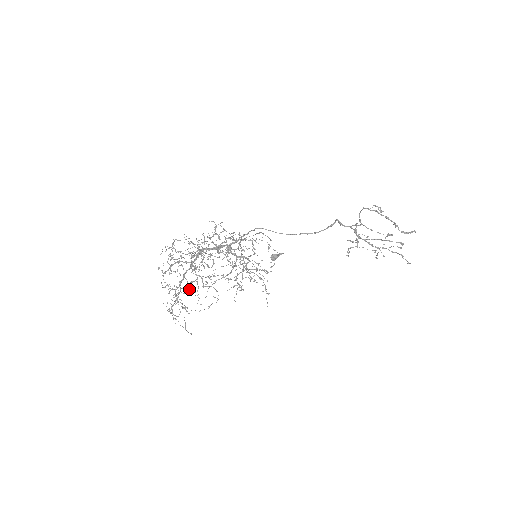
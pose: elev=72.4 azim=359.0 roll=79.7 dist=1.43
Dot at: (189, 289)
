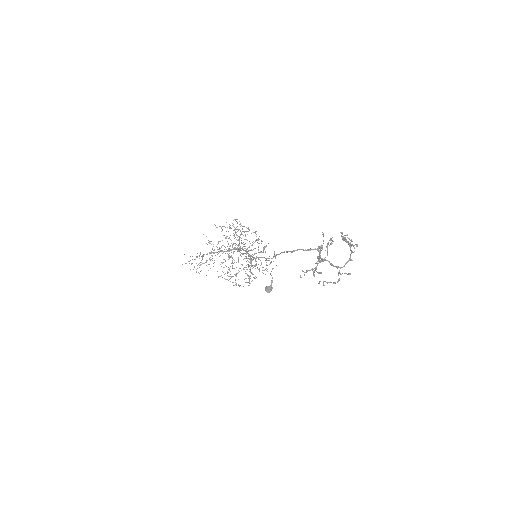
Dot at: occluded
